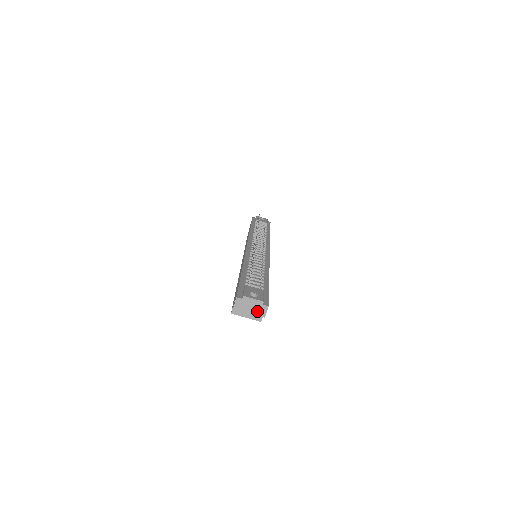
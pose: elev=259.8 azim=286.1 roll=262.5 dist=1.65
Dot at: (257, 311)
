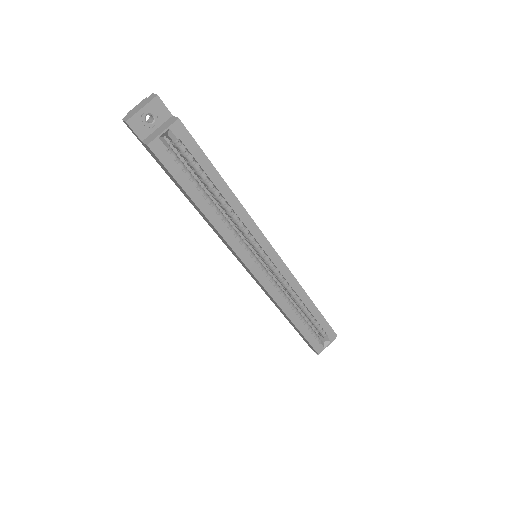
Dot at: (147, 102)
